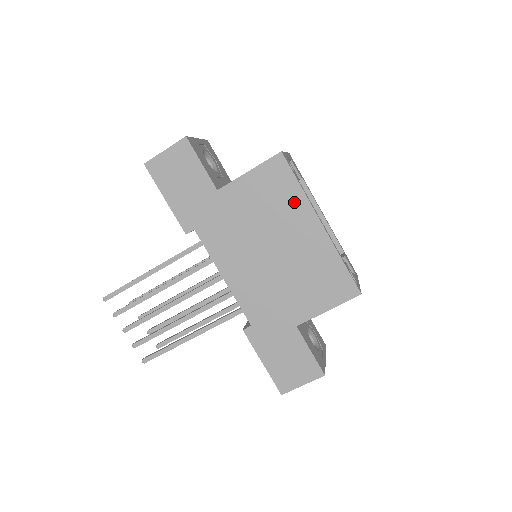
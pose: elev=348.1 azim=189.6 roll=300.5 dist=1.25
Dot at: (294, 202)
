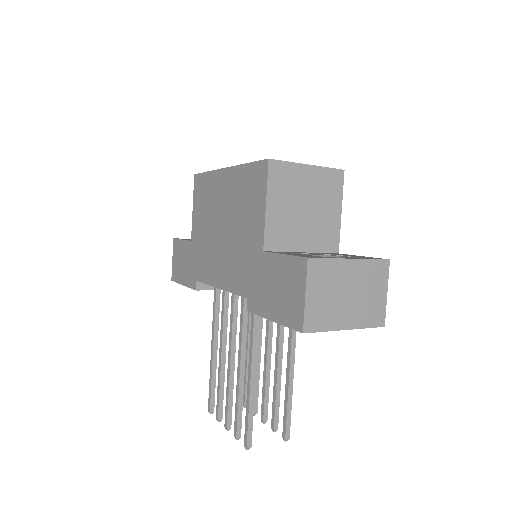
Dot at: (211, 184)
